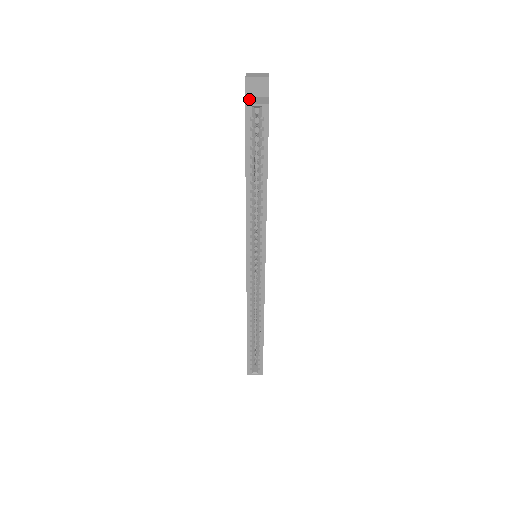
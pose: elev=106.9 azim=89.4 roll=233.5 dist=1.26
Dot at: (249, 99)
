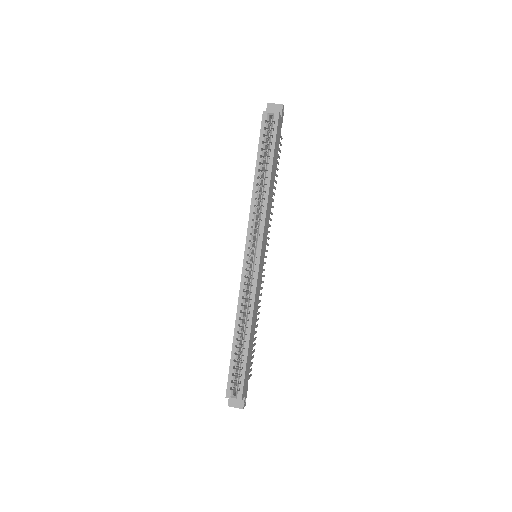
Dot at: occluded
